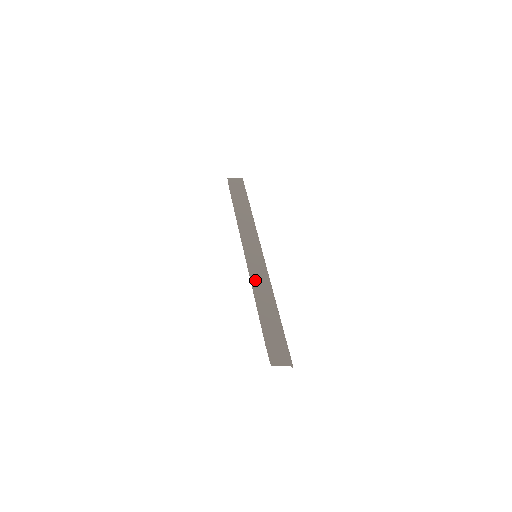
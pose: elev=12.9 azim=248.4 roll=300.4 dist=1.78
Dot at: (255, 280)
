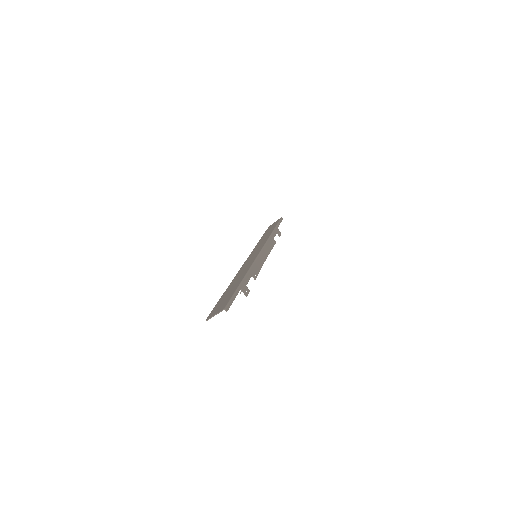
Dot at: (240, 271)
